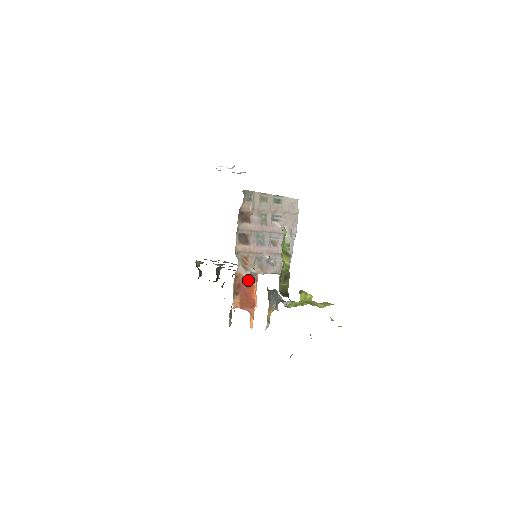
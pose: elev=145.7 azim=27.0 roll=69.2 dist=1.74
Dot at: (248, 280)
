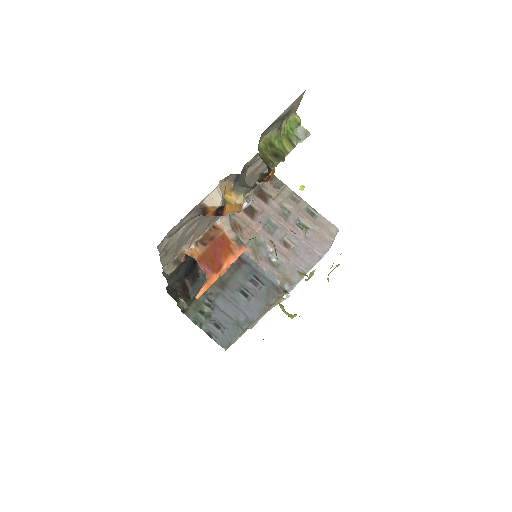
Dot at: (228, 242)
